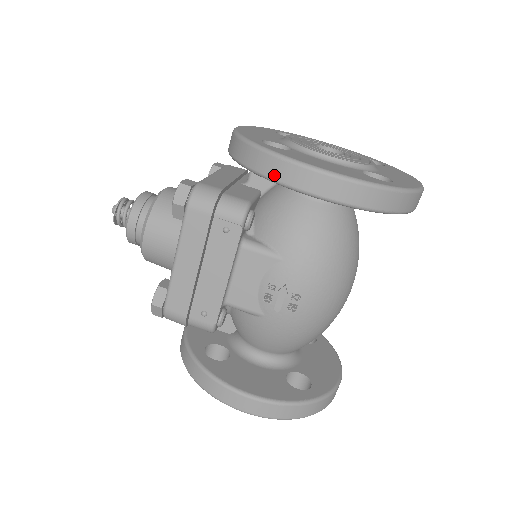
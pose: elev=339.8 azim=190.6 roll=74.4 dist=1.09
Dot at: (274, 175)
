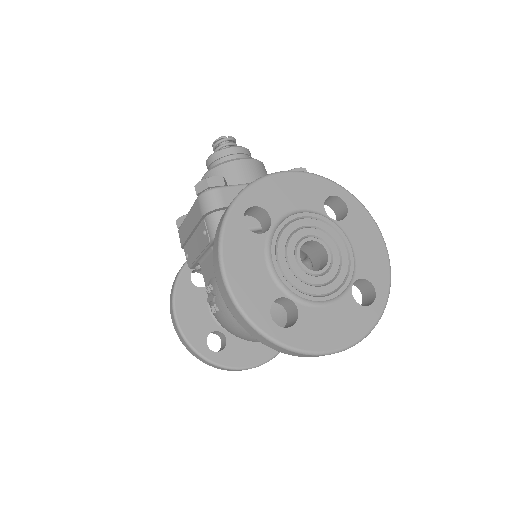
Dot at: (215, 241)
